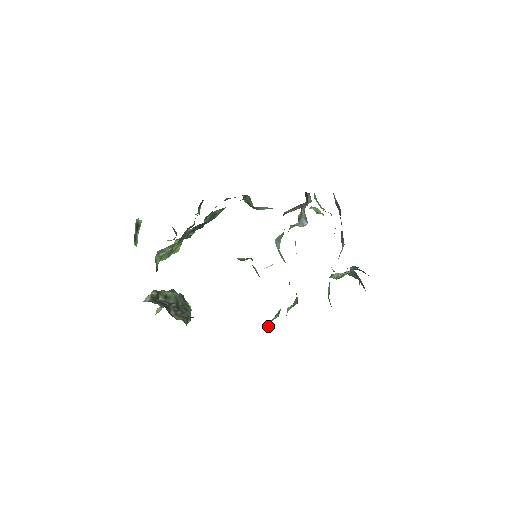
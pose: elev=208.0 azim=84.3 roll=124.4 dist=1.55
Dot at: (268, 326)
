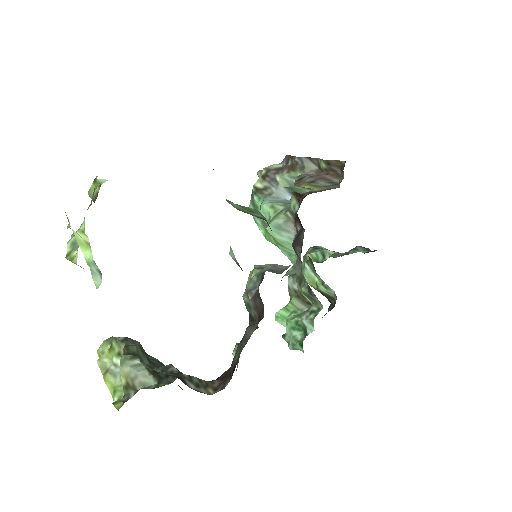
Dot at: (300, 350)
